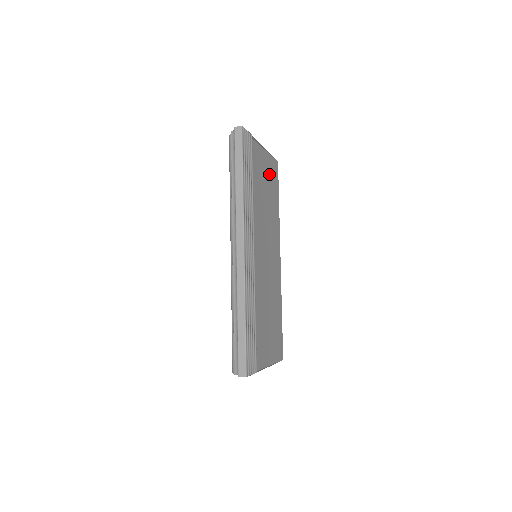
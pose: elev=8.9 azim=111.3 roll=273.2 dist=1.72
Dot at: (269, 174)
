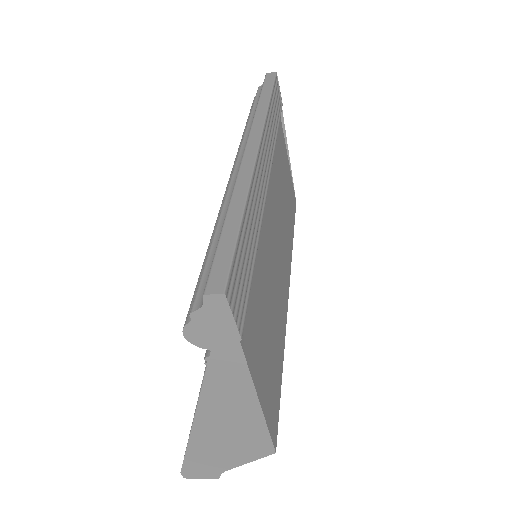
Dot at: (288, 186)
